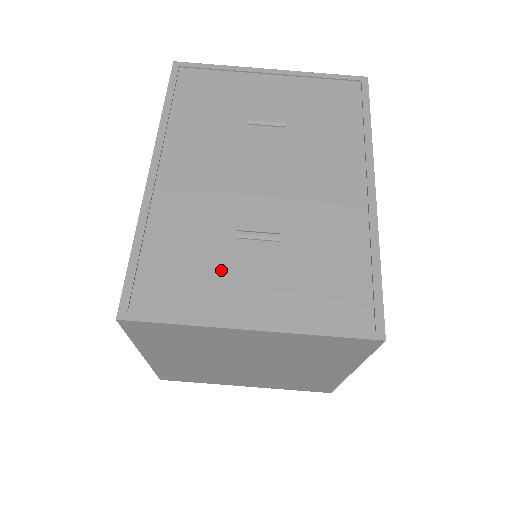
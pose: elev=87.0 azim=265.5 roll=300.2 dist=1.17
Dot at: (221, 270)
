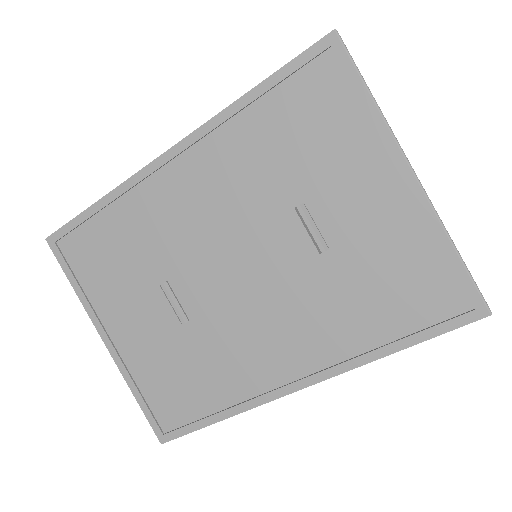
Dot at: (128, 290)
